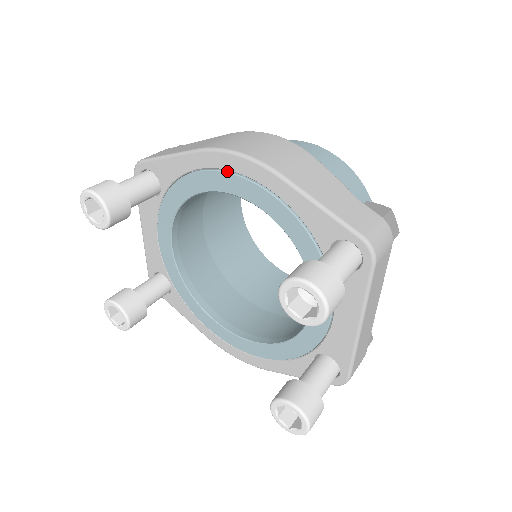
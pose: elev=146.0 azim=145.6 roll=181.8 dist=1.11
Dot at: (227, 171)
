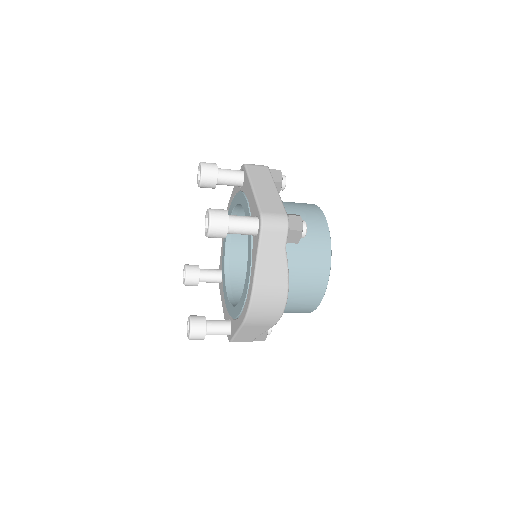
Dot at: occluded
